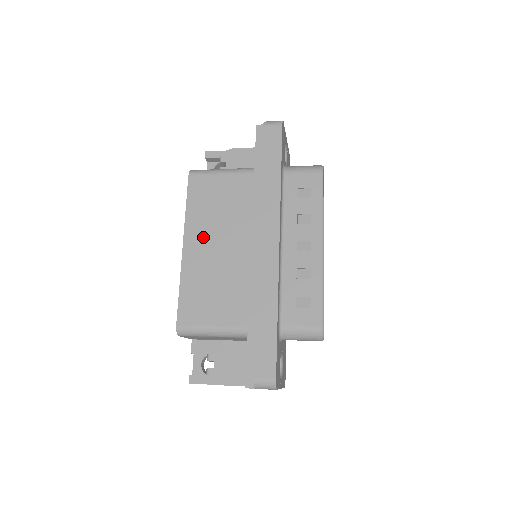
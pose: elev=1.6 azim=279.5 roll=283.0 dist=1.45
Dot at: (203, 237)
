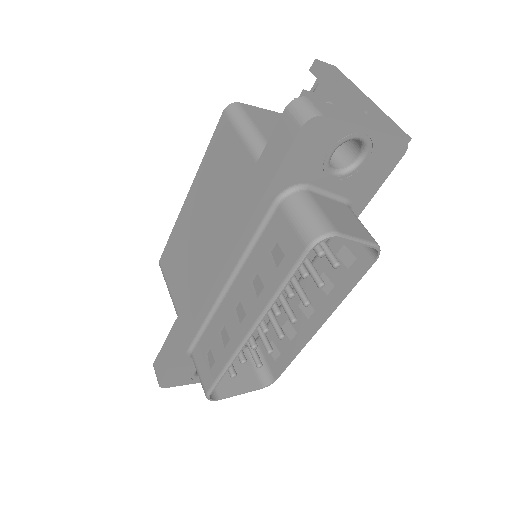
Dot at: (199, 202)
